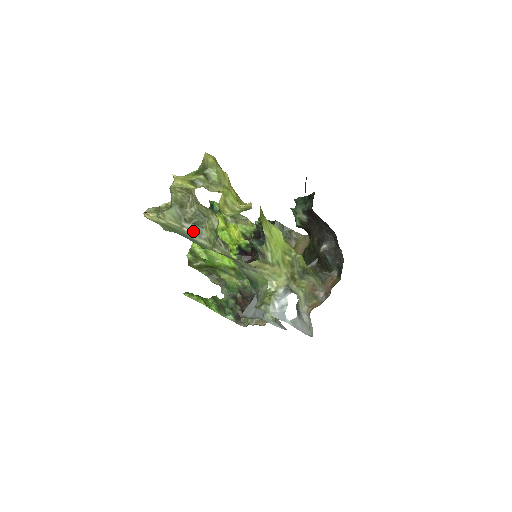
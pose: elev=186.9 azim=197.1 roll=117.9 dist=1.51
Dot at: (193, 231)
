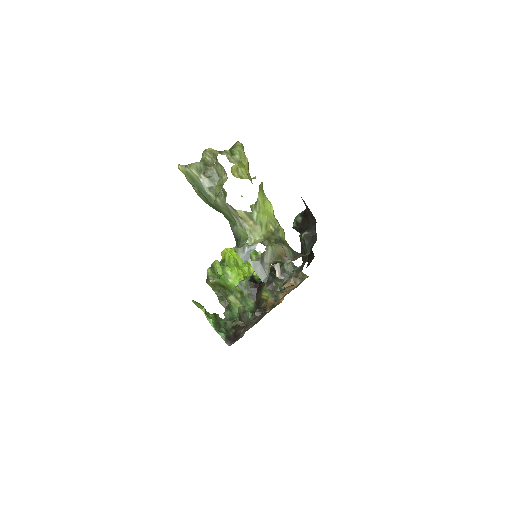
Dot at: (207, 184)
